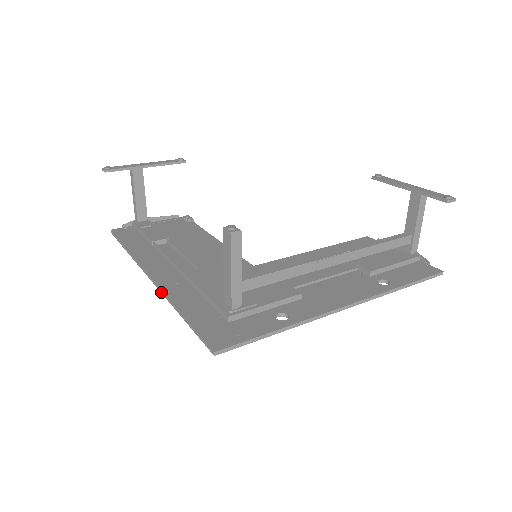
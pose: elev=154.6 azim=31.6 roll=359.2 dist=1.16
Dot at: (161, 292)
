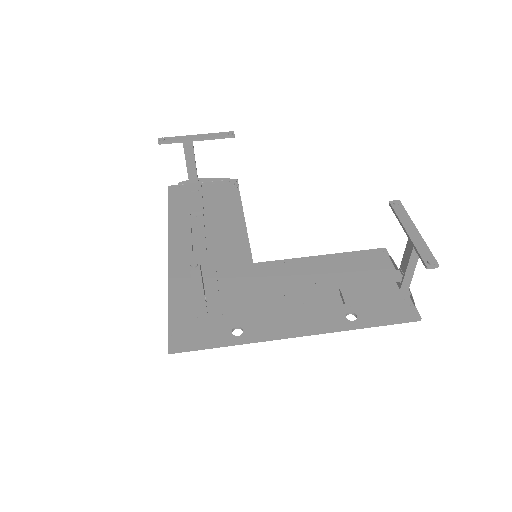
Dot at: (168, 274)
